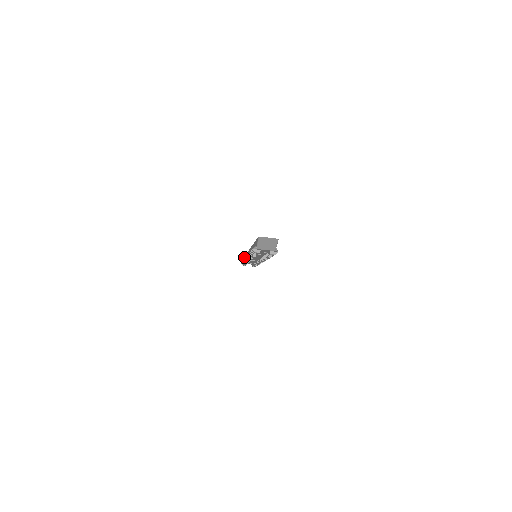
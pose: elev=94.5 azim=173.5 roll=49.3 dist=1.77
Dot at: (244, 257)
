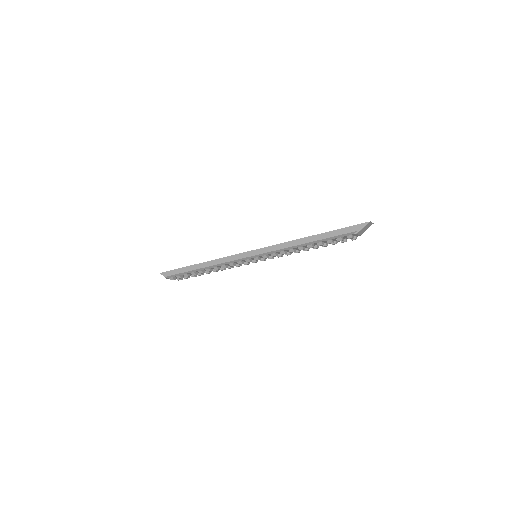
Dot at: (178, 269)
